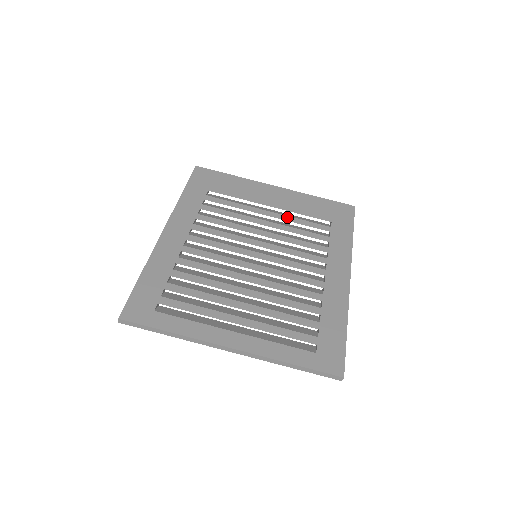
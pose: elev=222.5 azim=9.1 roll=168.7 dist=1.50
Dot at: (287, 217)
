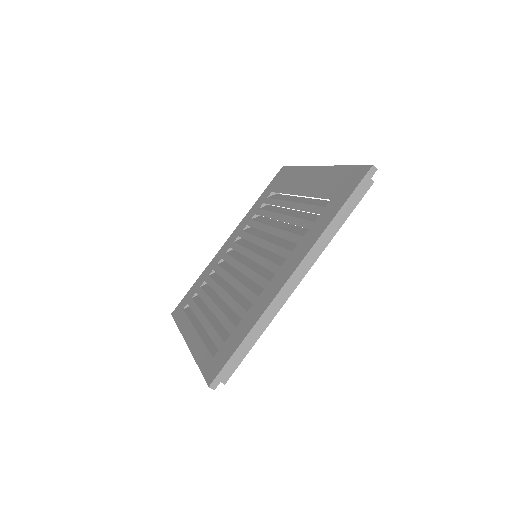
Dot at: (299, 205)
